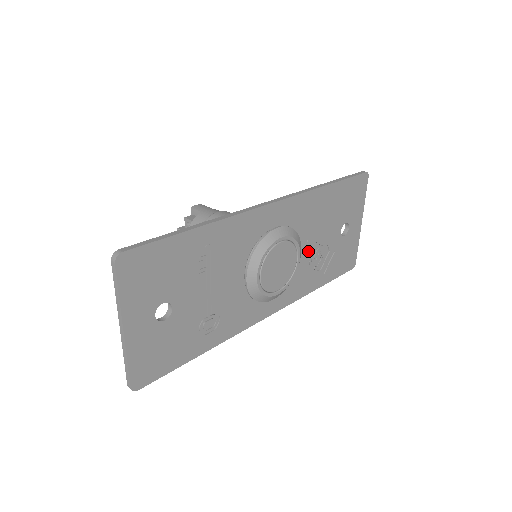
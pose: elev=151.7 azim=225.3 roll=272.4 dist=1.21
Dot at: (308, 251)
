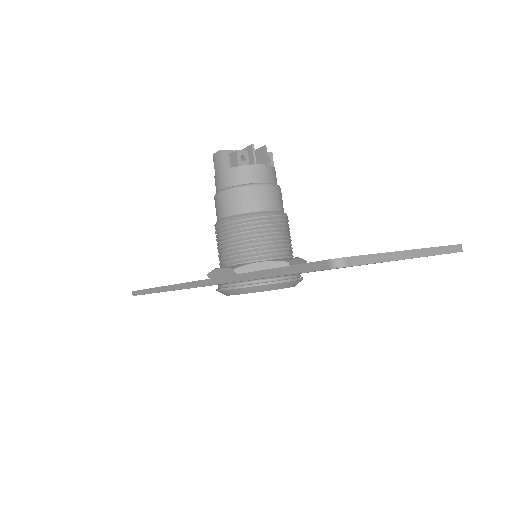
Dot at: occluded
